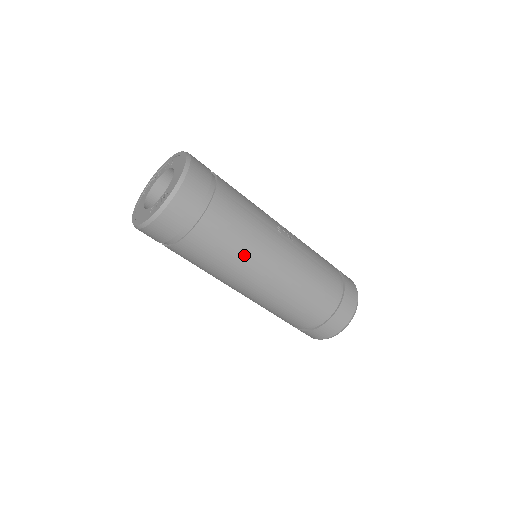
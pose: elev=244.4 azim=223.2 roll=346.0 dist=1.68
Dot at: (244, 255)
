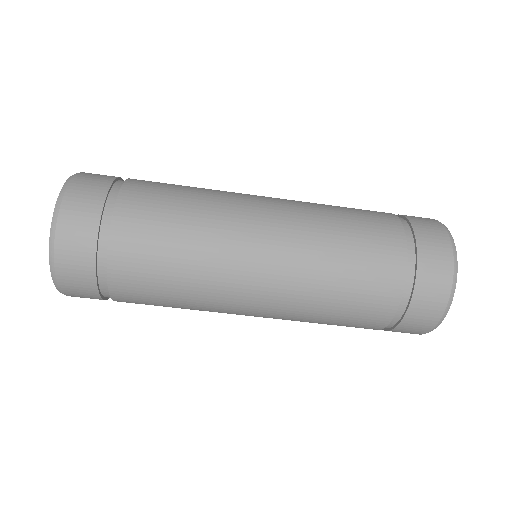
Dot at: (209, 210)
